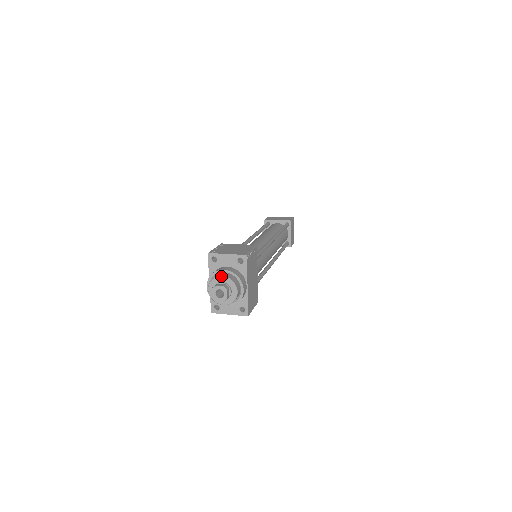
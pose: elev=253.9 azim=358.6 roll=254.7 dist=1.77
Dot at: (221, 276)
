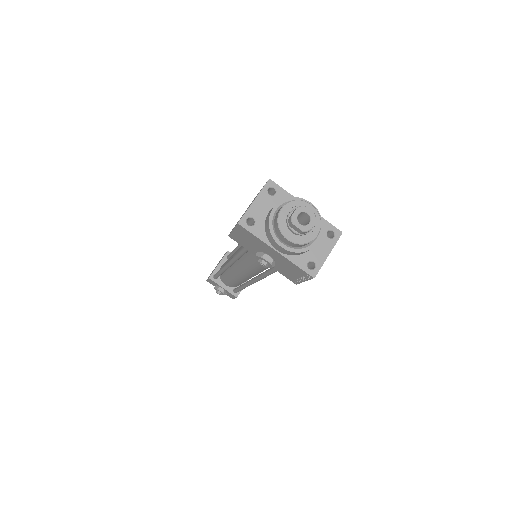
Dot at: (281, 209)
